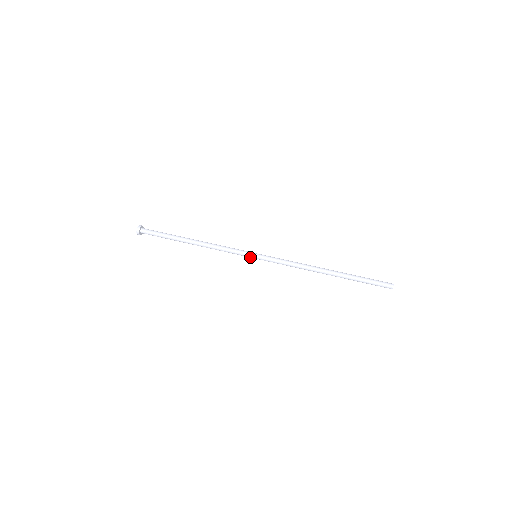
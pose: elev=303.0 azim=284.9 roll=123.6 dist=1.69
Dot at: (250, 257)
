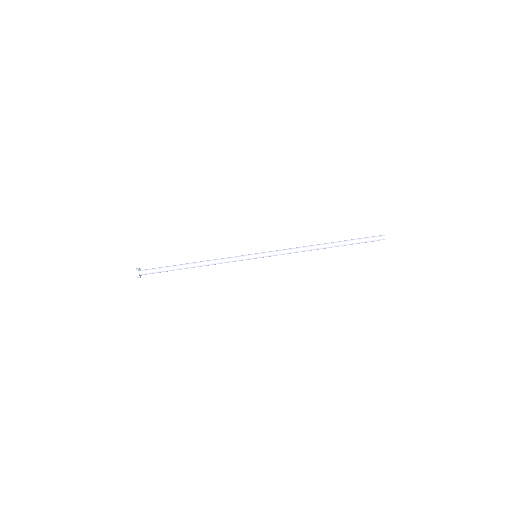
Dot at: (251, 258)
